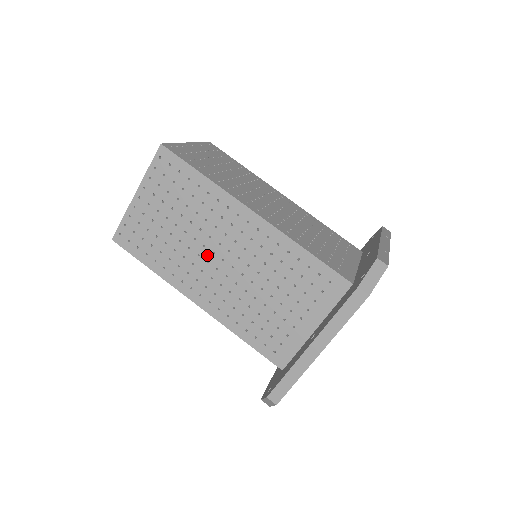
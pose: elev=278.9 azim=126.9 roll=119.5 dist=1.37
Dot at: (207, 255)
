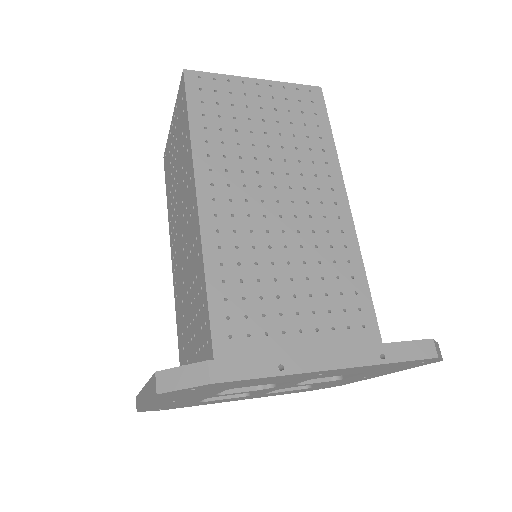
Dot at: (179, 220)
